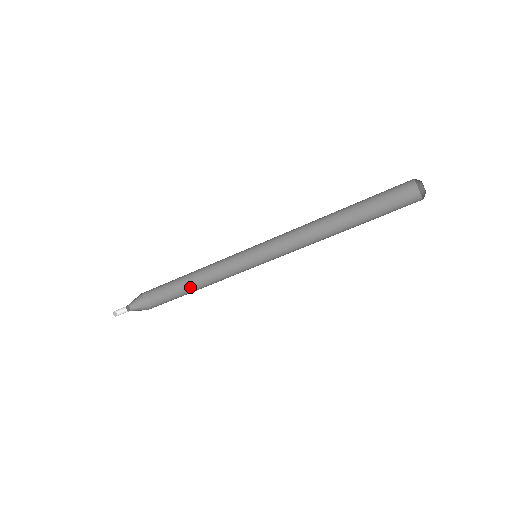
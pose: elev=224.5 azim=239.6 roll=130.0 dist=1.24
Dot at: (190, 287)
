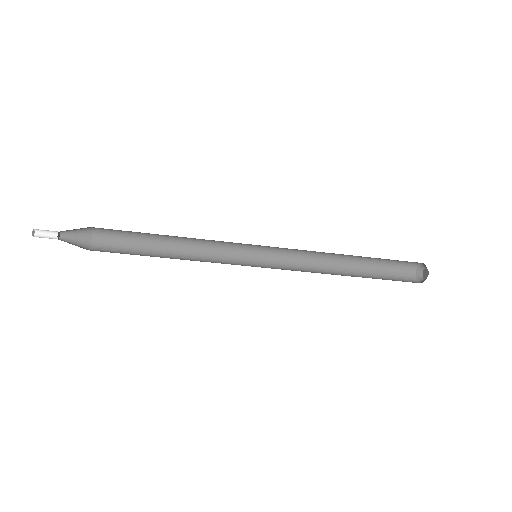
Dot at: (156, 254)
